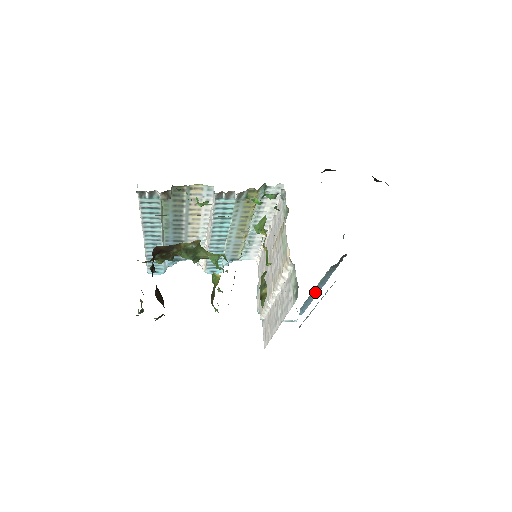
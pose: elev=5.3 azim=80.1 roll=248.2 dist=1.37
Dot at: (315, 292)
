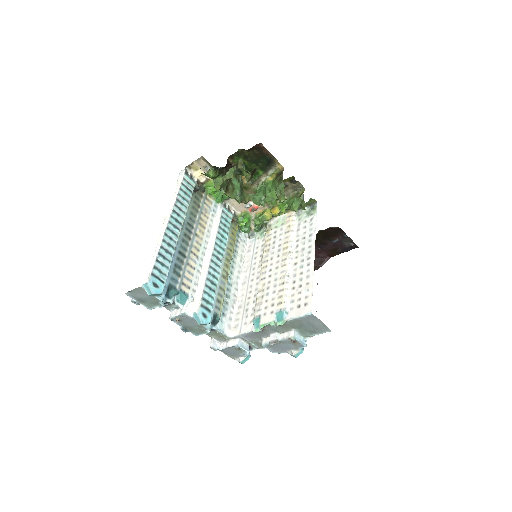
Dot at: occluded
